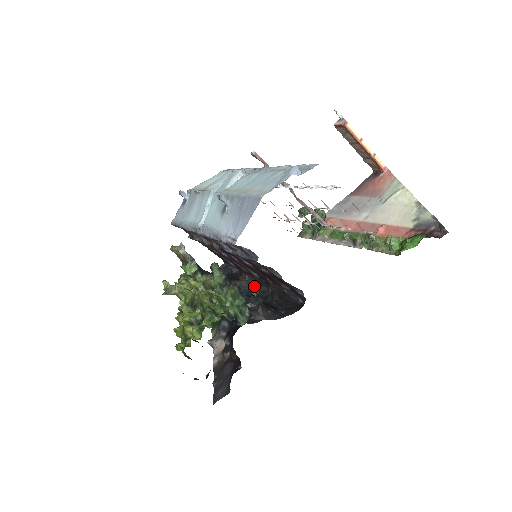
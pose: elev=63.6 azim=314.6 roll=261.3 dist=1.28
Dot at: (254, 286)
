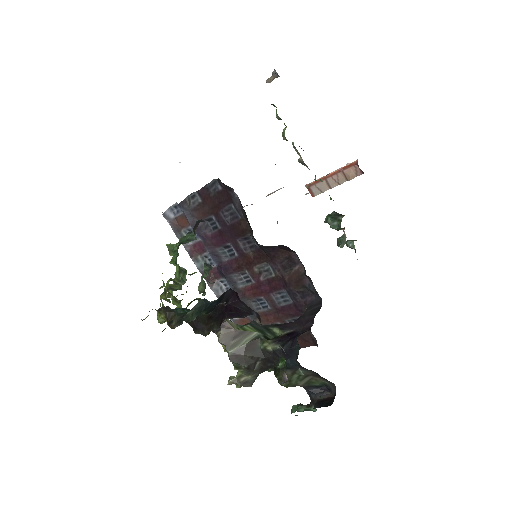
Dot at: (316, 304)
